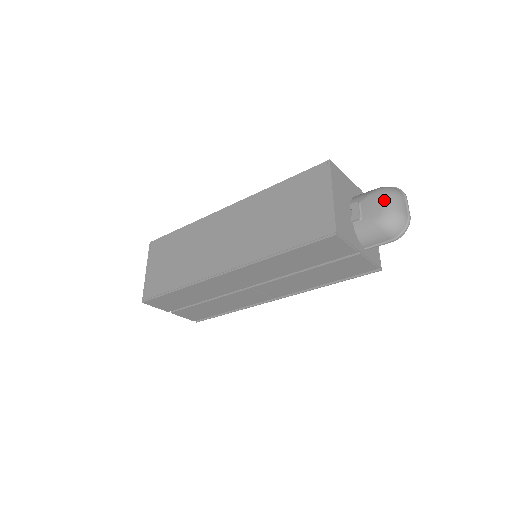
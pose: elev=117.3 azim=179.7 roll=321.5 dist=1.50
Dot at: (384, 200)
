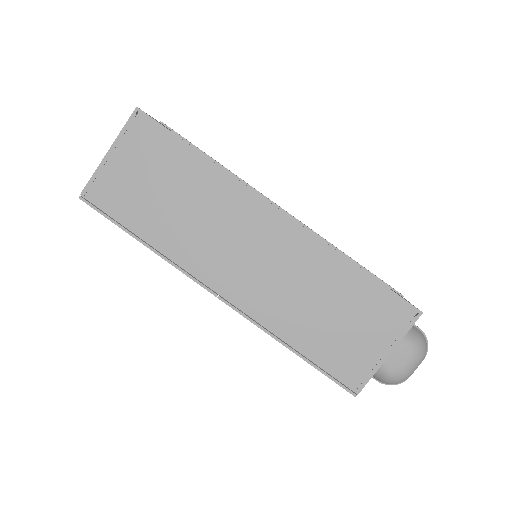
Dot at: (411, 362)
